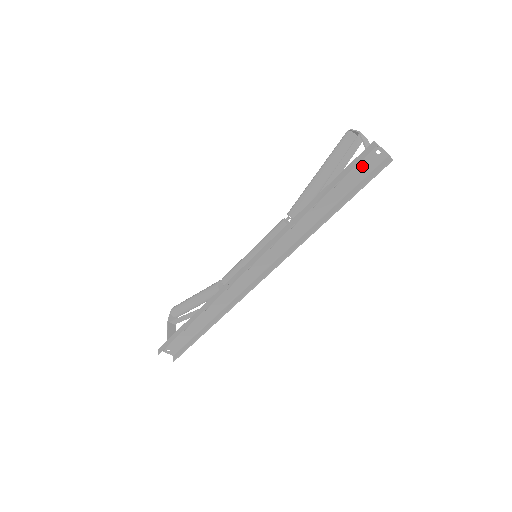
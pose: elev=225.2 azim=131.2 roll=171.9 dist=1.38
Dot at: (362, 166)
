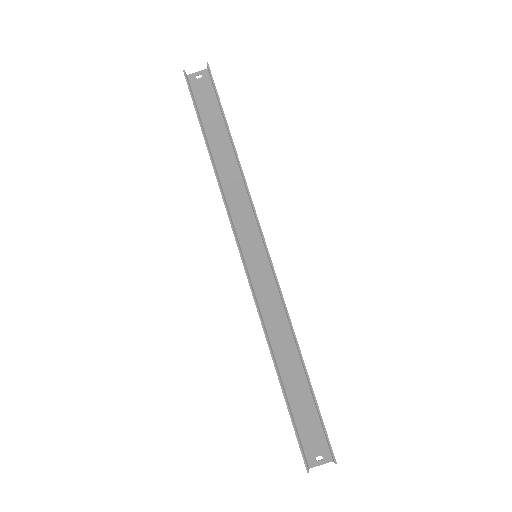
Dot at: (203, 95)
